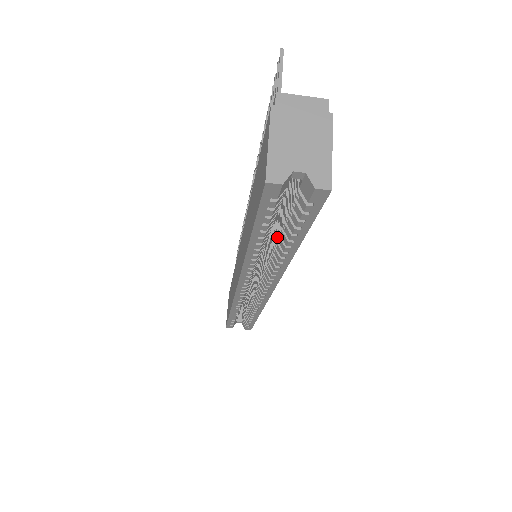
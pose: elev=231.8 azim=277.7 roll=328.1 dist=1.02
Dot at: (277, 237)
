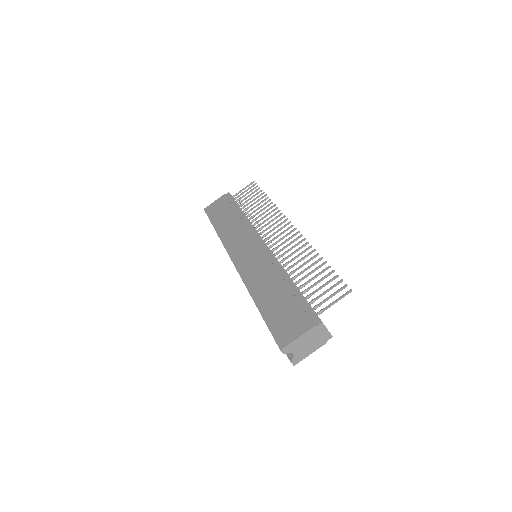
Dot at: occluded
